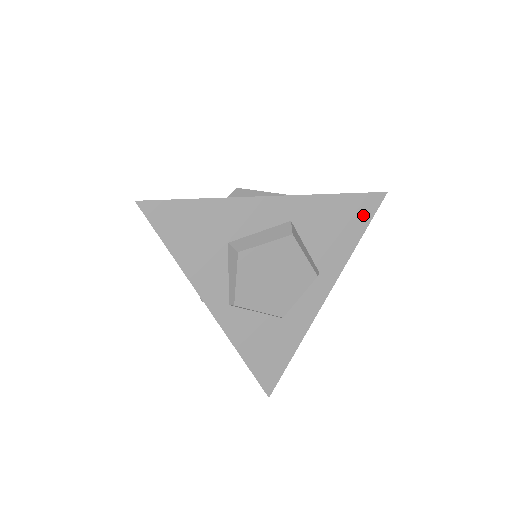
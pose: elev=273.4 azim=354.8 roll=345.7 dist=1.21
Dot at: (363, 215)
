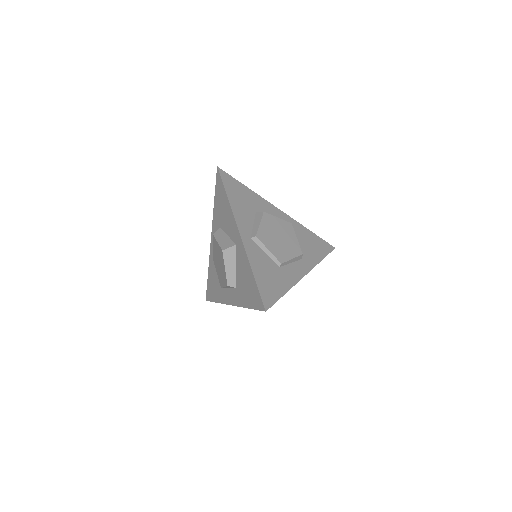
Dot at: (324, 249)
